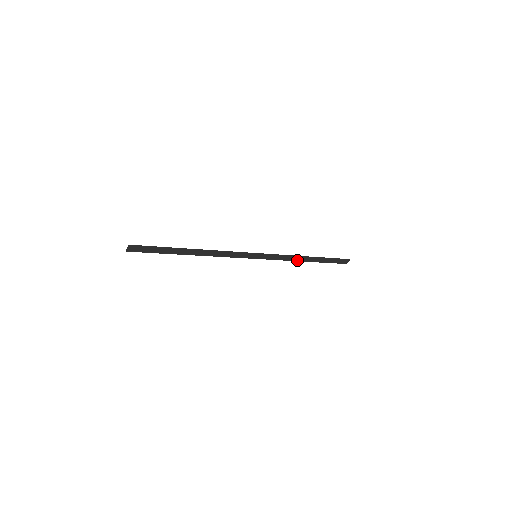
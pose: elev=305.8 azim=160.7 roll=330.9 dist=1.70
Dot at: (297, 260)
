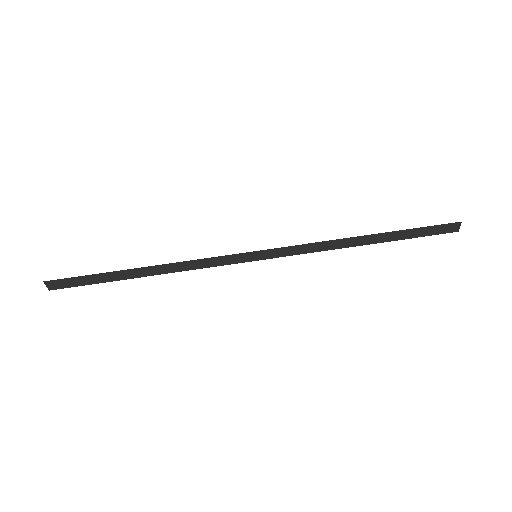
Dot at: (343, 246)
